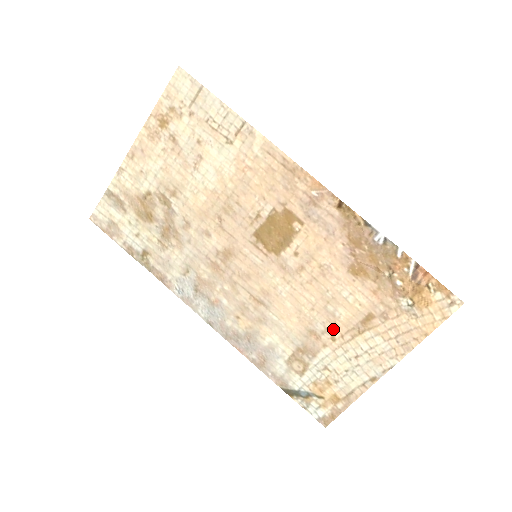
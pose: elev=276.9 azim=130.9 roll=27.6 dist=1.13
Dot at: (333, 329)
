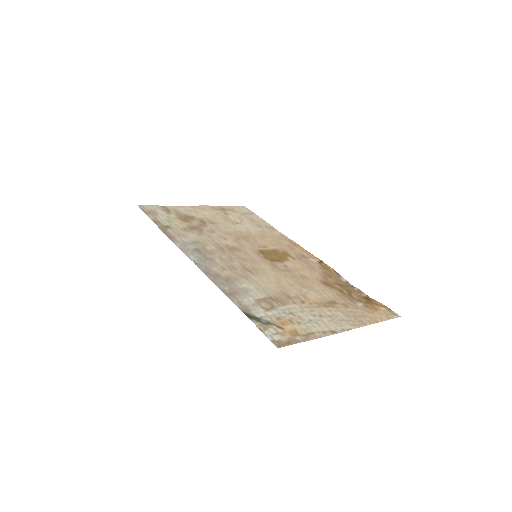
Dot at: (304, 299)
